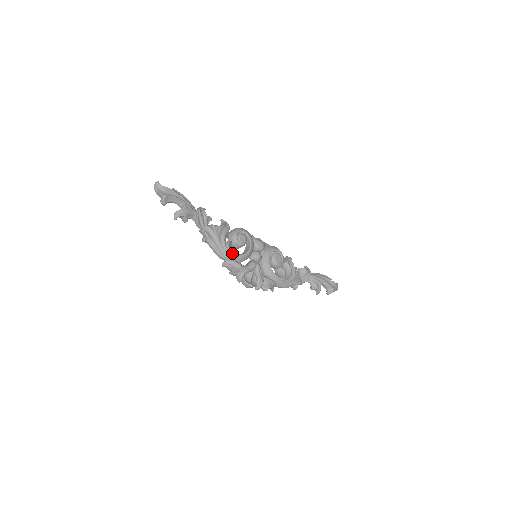
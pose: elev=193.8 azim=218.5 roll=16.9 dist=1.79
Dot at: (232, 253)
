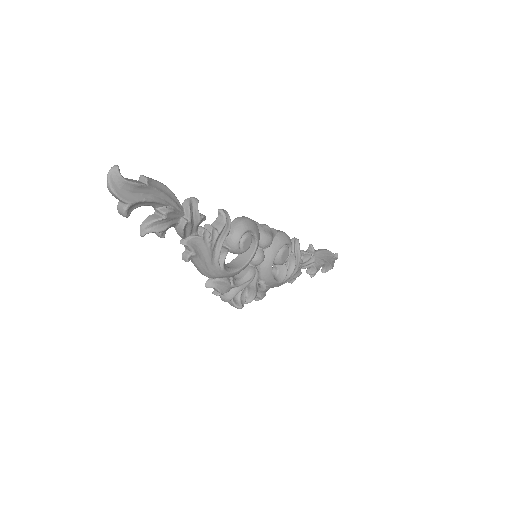
Dot at: (226, 272)
